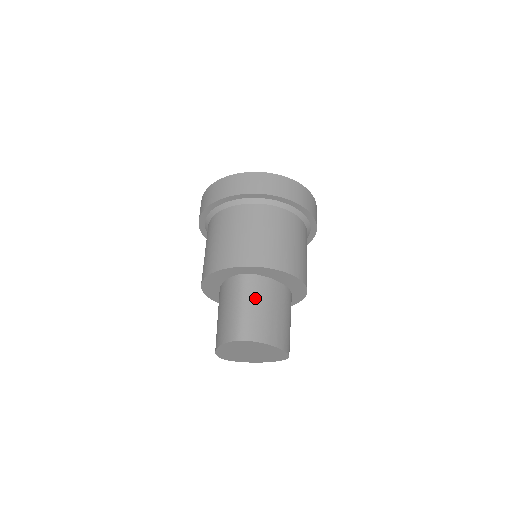
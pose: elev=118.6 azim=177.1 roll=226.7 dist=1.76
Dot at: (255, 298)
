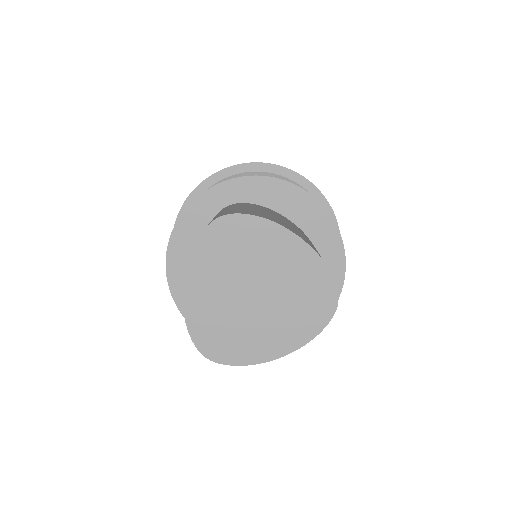
Dot at: (247, 206)
